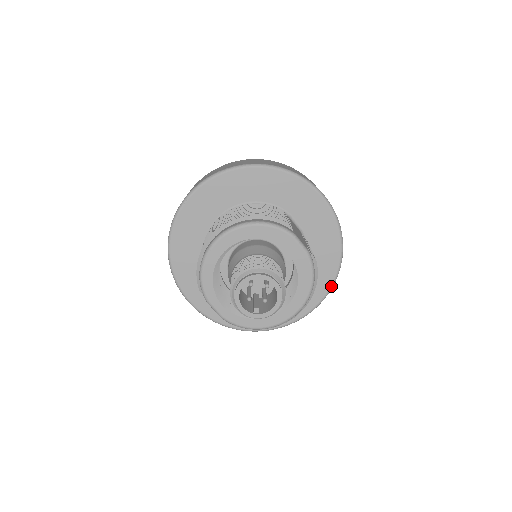
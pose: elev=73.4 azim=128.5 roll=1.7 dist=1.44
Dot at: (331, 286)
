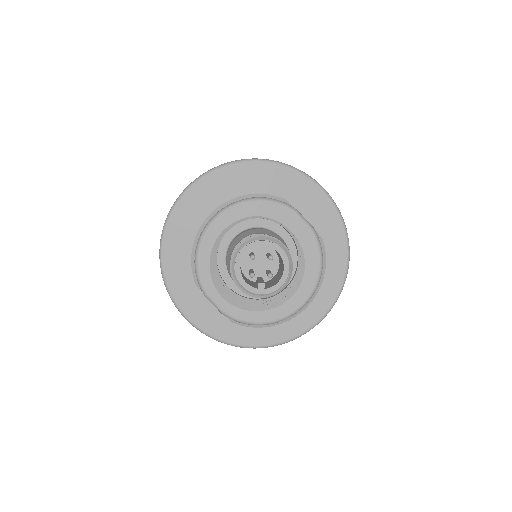
Dot at: (341, 286)
